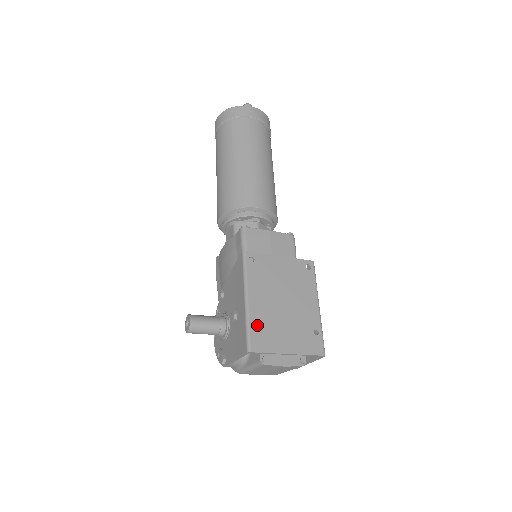
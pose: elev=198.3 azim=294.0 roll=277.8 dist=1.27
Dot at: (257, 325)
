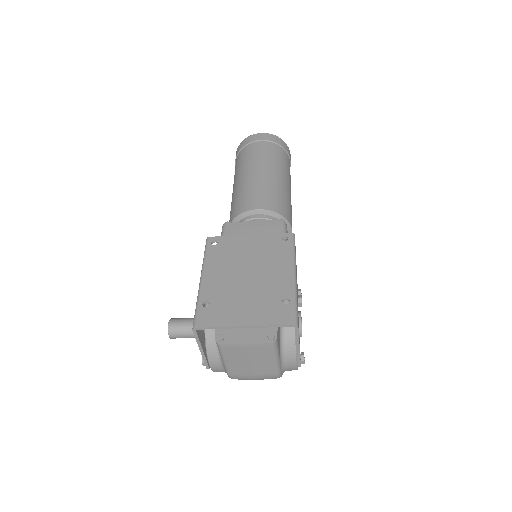
Dot at: (208, 301)
